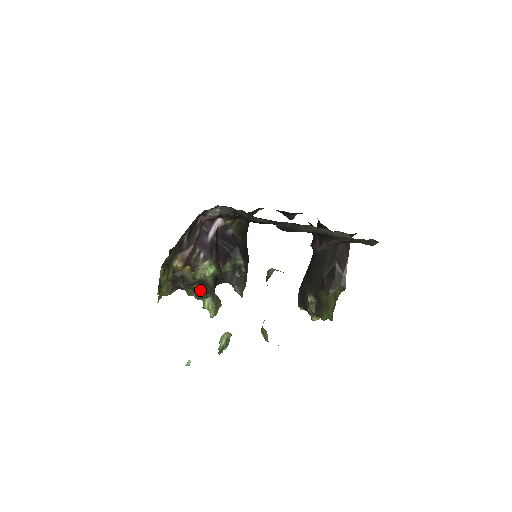
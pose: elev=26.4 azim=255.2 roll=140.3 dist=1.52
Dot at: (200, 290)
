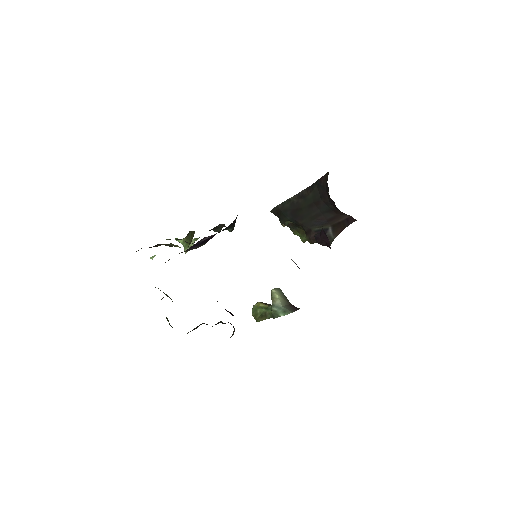
Dot at: occluded
